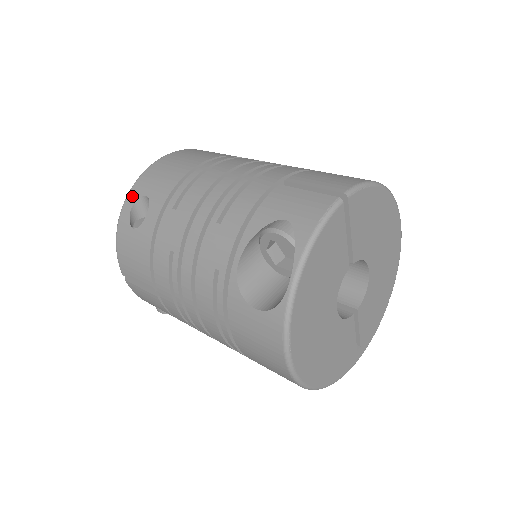
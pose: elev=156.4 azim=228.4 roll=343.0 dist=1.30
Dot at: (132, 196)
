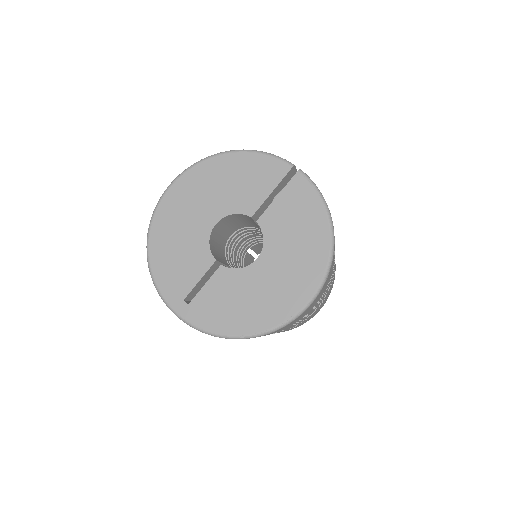
Dot at: occluded
